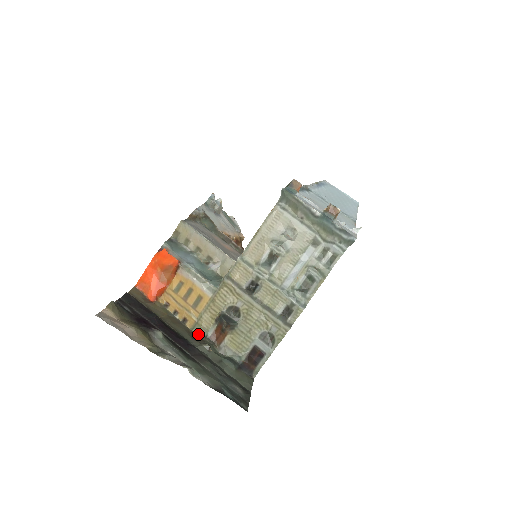
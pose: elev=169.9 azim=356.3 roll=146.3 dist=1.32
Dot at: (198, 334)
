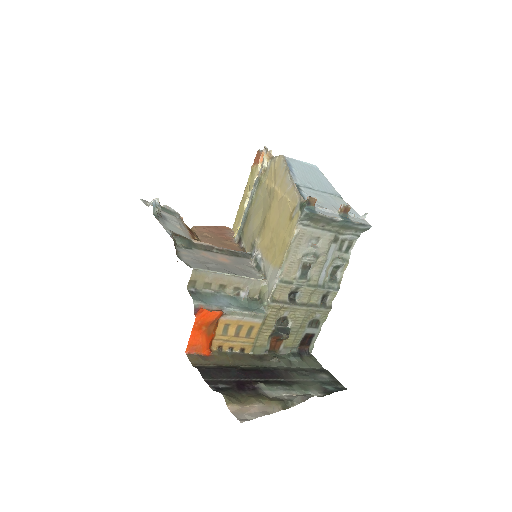
Dot at: (258, 353)
